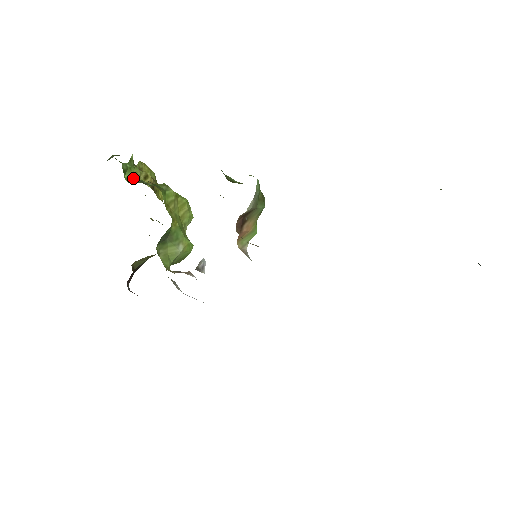
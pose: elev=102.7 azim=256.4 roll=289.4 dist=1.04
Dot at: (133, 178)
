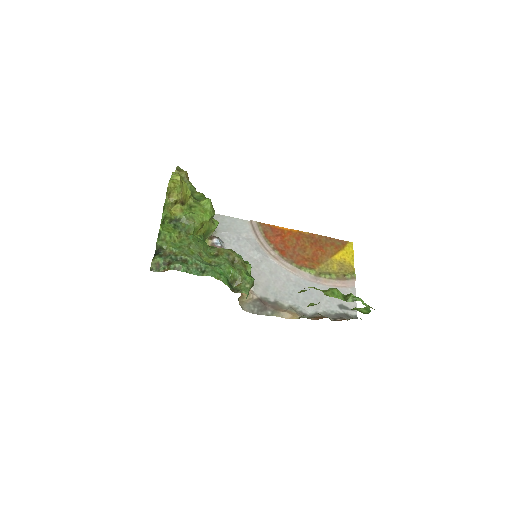
Dot at: (170, 219)
